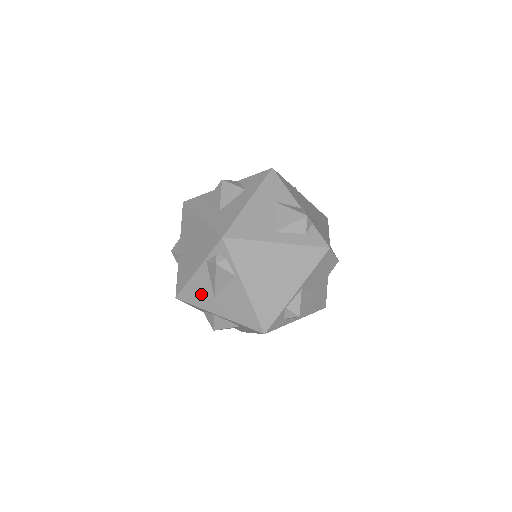
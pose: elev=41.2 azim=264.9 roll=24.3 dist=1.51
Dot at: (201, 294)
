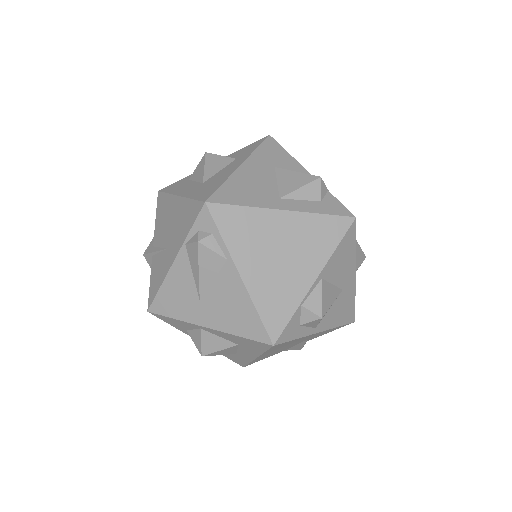
Dot at: (181, 298)
